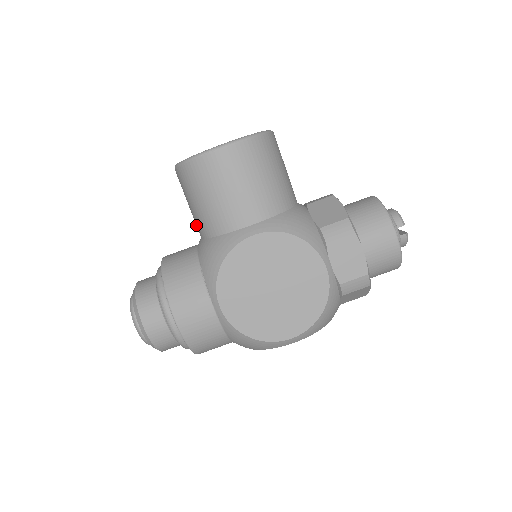
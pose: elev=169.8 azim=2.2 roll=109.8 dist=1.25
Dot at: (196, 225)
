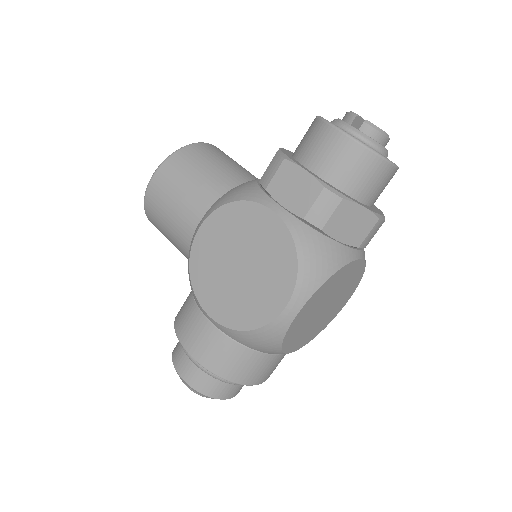
Dot at: occluded
